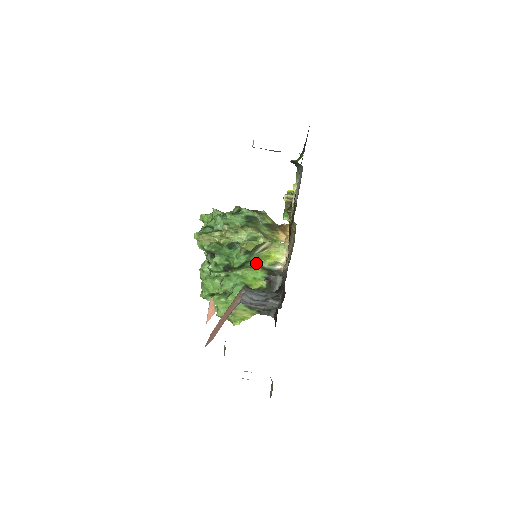
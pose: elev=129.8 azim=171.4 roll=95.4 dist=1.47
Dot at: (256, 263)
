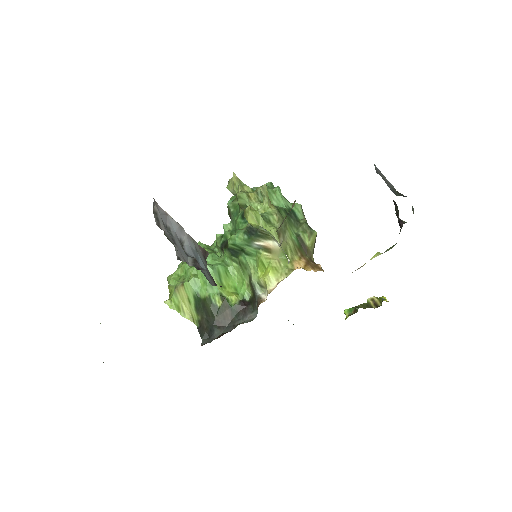
Dot at: (249, 263)
